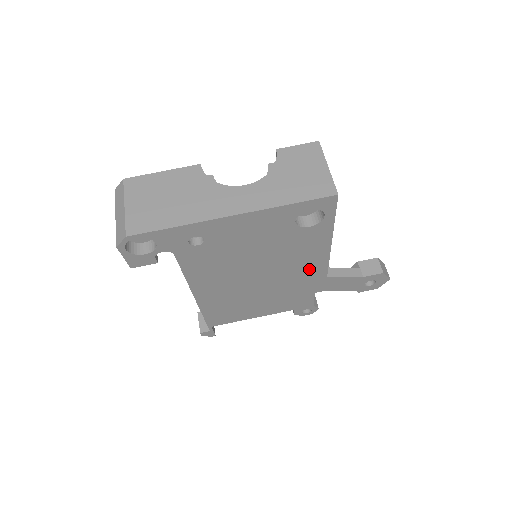
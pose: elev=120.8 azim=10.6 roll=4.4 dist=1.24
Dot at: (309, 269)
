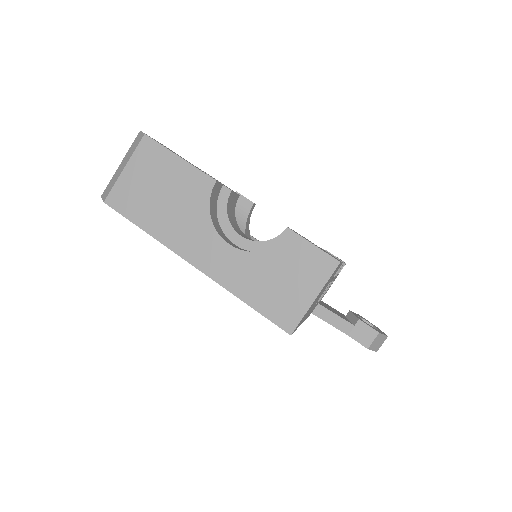
Dot at: occluded
